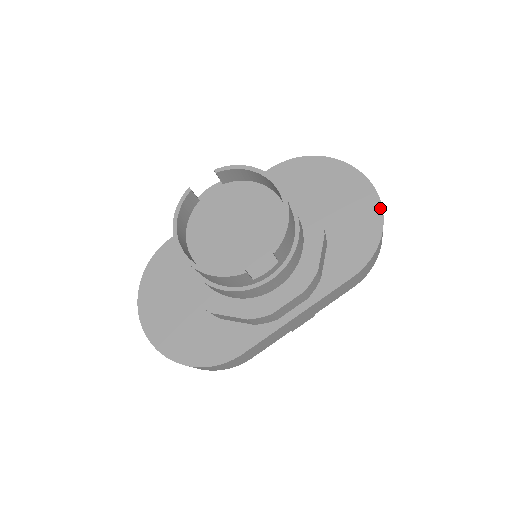
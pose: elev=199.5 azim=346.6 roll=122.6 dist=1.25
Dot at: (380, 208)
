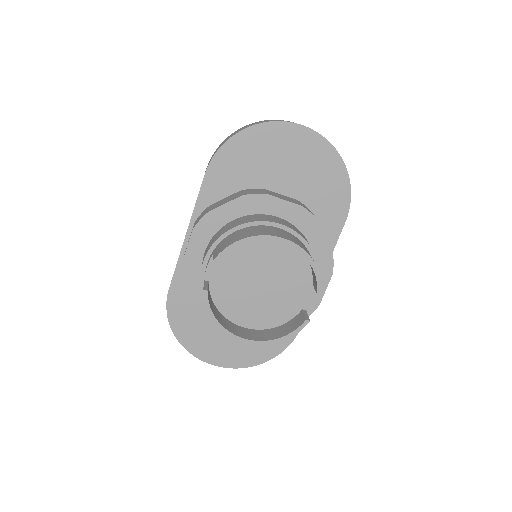
Dot at: (332, 149)
